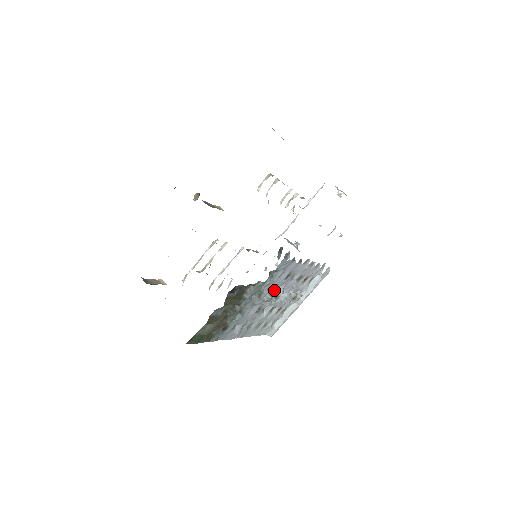
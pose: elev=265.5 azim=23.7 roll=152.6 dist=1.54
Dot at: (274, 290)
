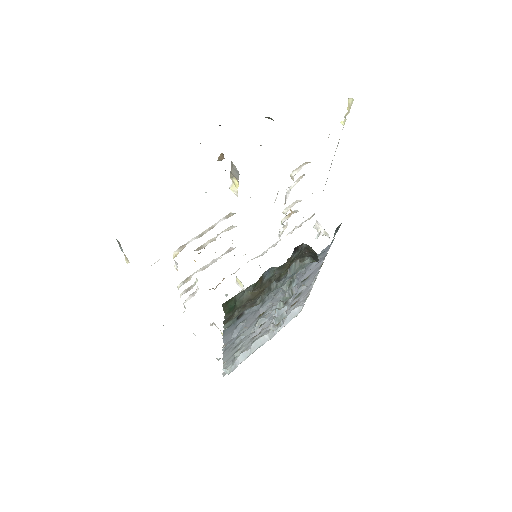
Dot at: (295, 287)
